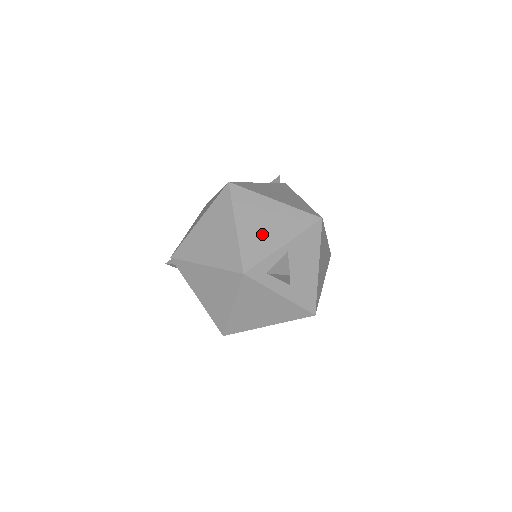
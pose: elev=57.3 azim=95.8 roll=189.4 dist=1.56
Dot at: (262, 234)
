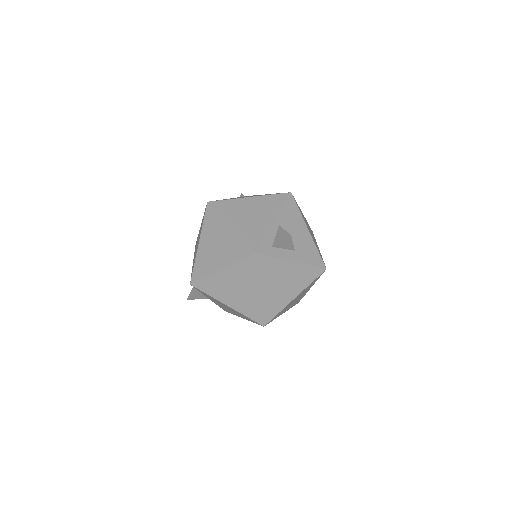
Dot at: (253, 222)
